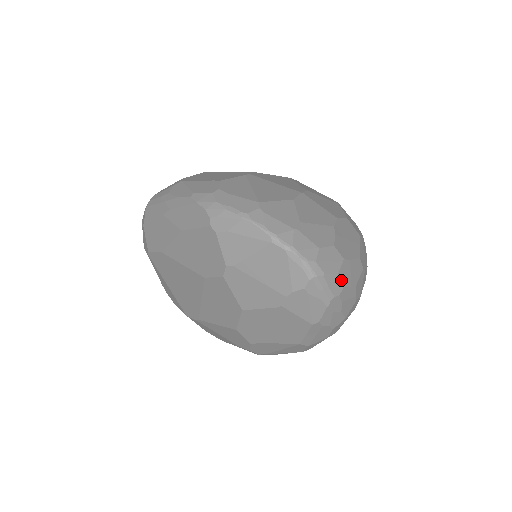
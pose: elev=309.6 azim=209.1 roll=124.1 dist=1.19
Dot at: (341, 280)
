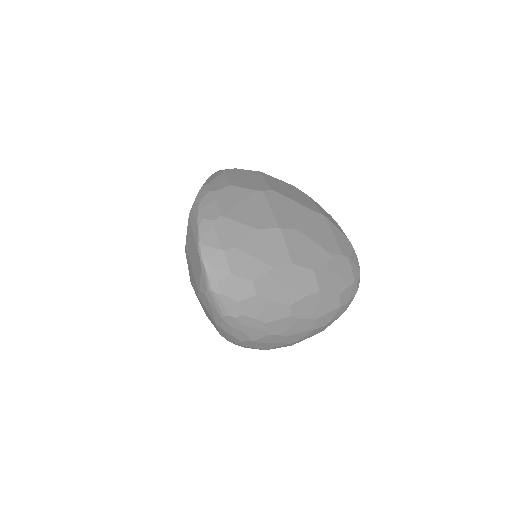
Dot at: (242, 308)
